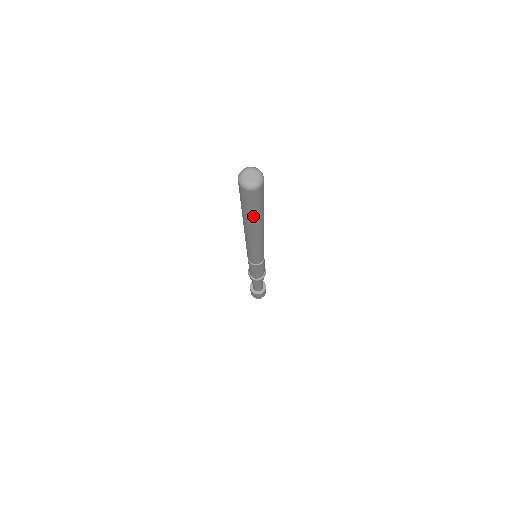
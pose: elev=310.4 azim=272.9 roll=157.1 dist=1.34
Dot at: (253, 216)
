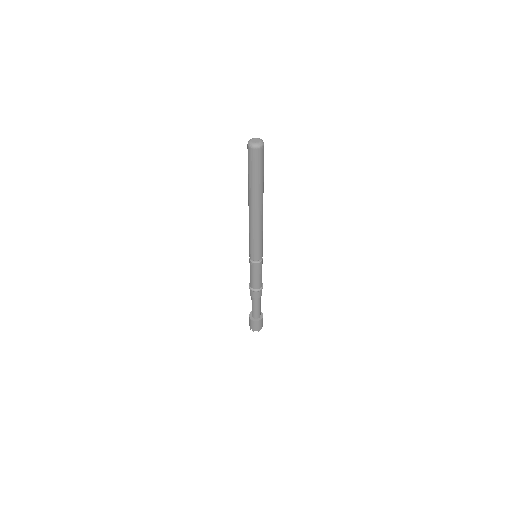
Dot at: (262, 181)
